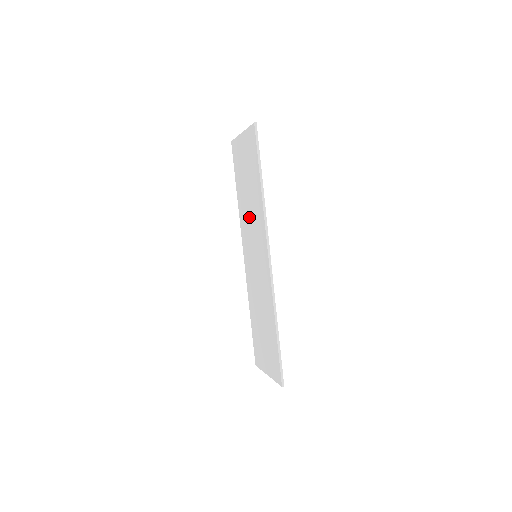
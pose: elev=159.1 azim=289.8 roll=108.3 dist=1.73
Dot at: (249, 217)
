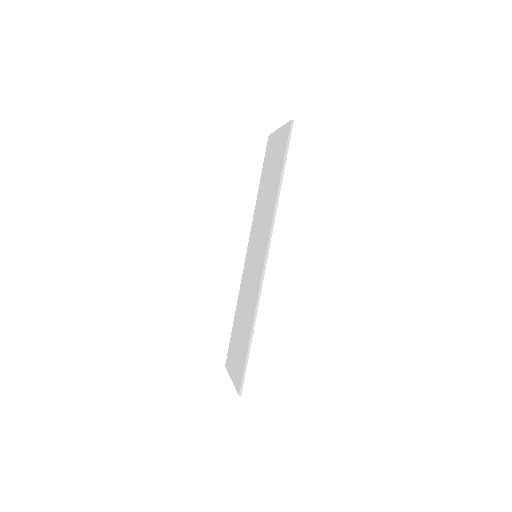
Dot at: (261, 215)
